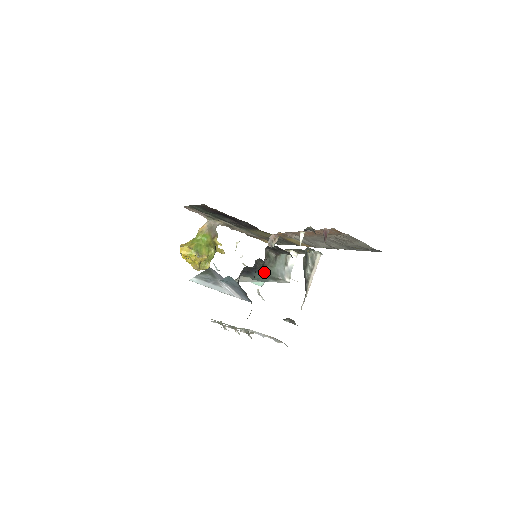
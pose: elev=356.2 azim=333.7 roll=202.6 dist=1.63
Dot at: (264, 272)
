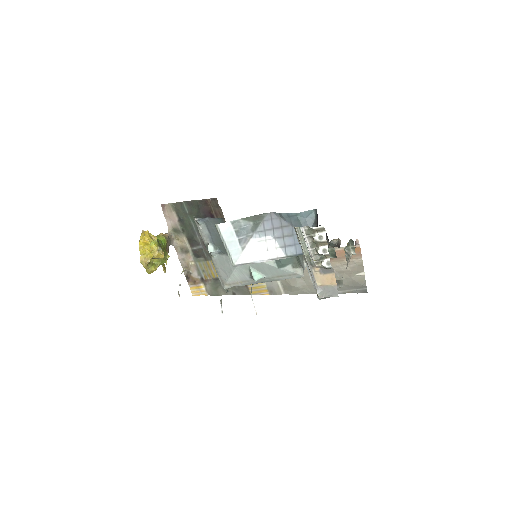
Dot at: occluded
